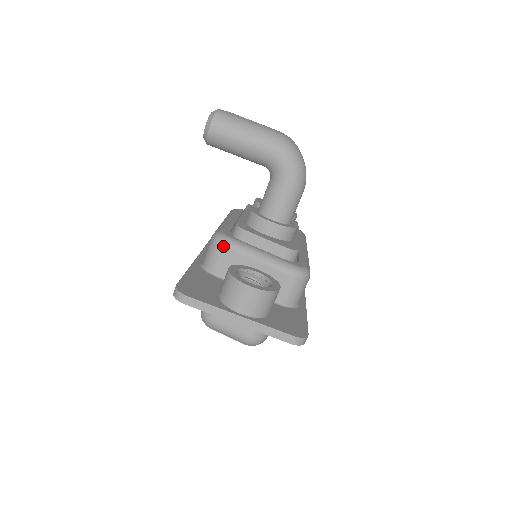
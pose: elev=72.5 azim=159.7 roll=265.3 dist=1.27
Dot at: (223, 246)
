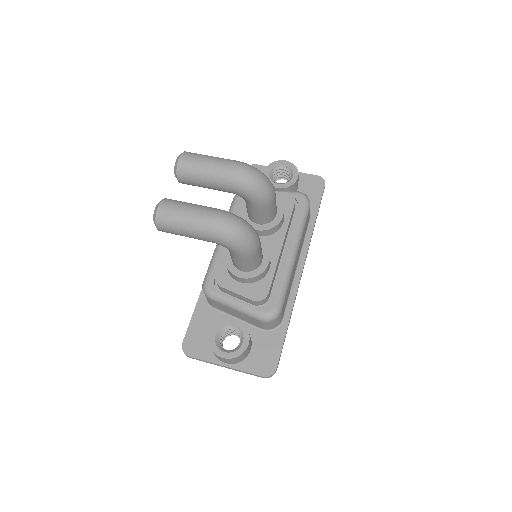
Dot at: (209, 299)
